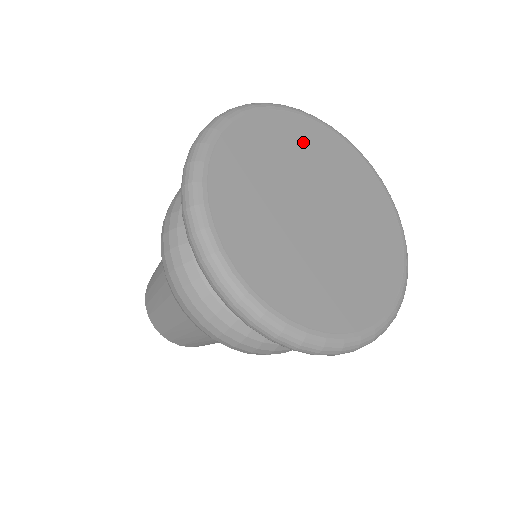
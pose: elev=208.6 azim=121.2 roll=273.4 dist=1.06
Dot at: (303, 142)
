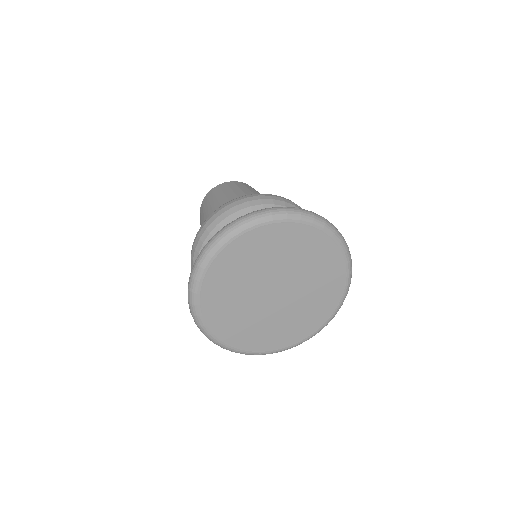
Dot at: (270, 246)
